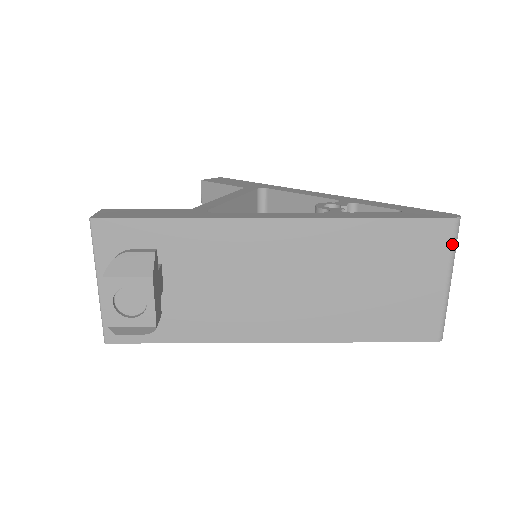
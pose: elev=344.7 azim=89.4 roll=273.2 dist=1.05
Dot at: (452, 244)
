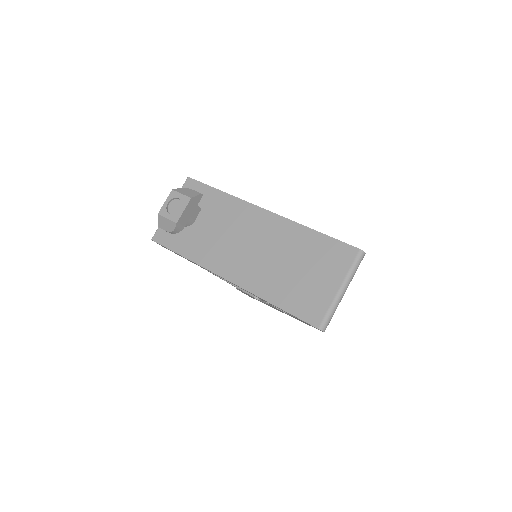
Dot at: (352, 265)
